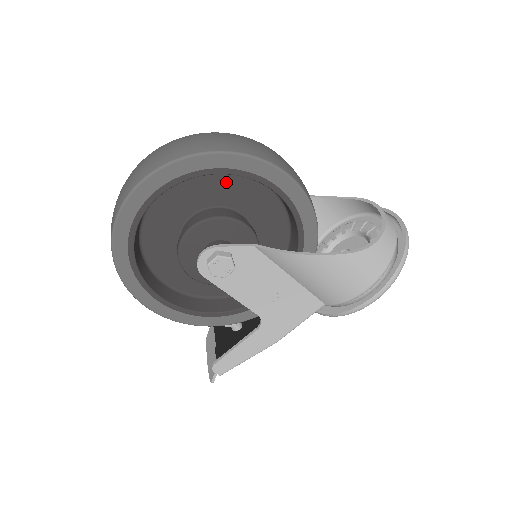
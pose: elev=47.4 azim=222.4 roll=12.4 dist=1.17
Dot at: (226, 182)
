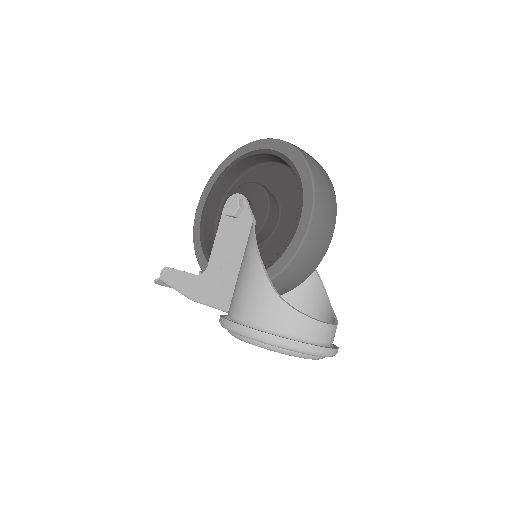
Dot at: (296, 193)
